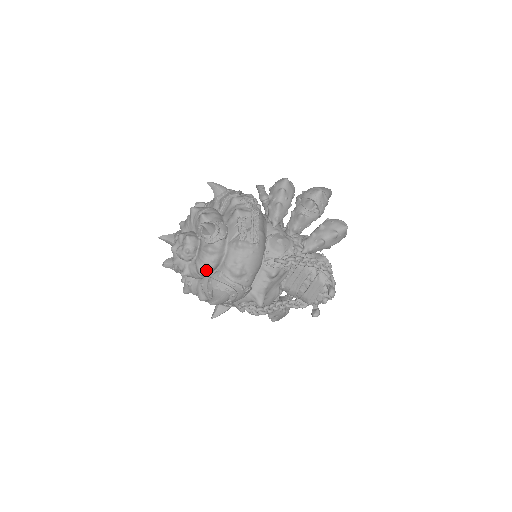
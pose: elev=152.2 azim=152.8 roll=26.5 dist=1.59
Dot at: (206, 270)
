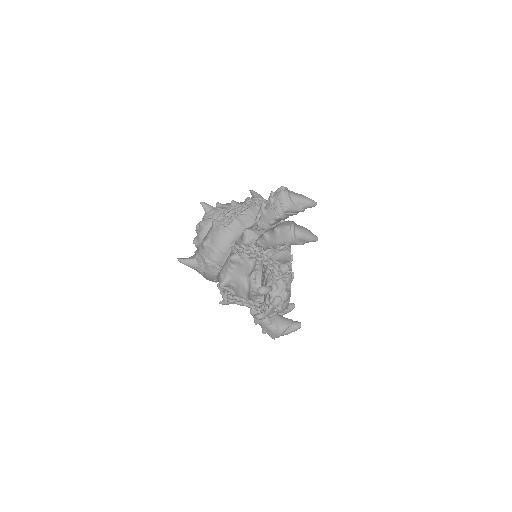
Dot at: (197, 240)
